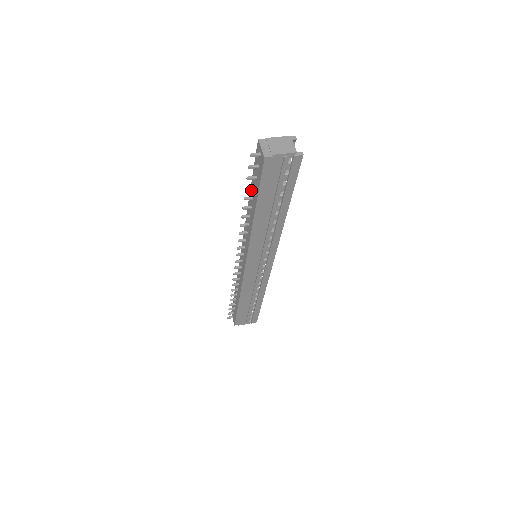
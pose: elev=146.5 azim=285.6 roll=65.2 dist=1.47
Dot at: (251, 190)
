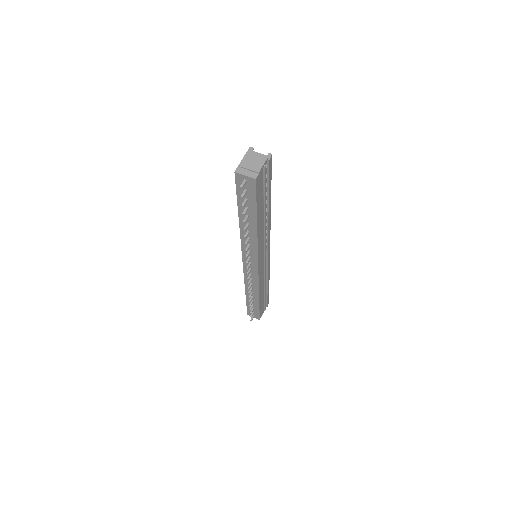
Dot at: (240, 212)
